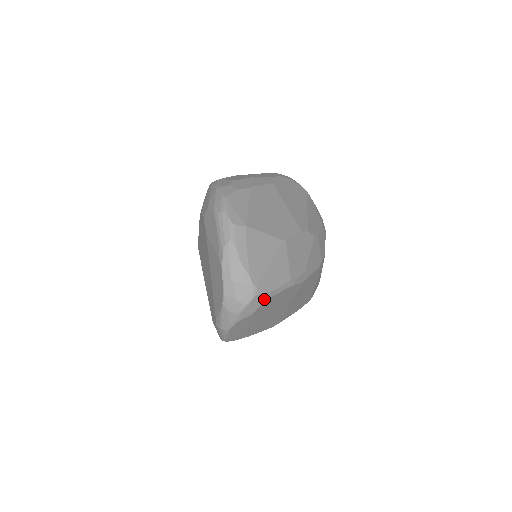
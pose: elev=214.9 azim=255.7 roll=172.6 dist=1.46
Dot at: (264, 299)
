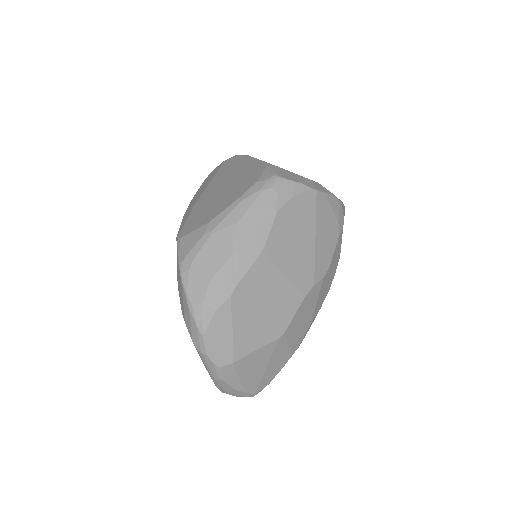
Dot at: occluded
